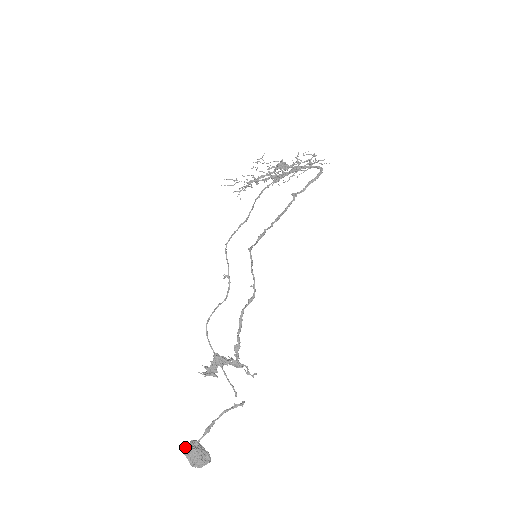
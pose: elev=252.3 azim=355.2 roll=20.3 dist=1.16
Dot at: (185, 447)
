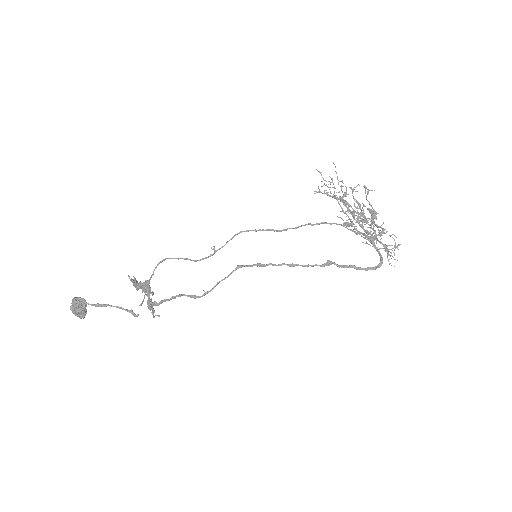
Dot at: (76, 297)
